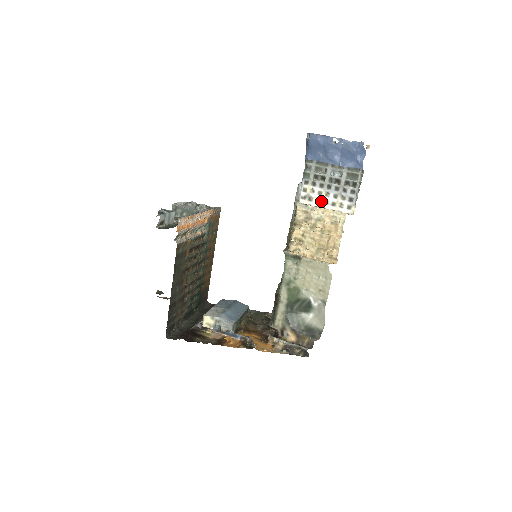
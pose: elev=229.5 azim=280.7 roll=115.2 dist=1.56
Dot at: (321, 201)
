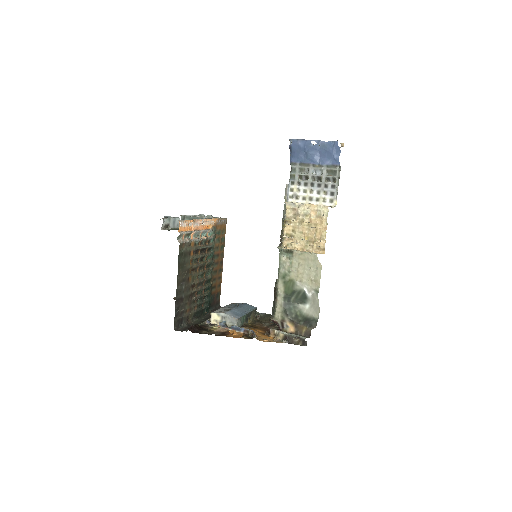
Dot at: (306, 198)
